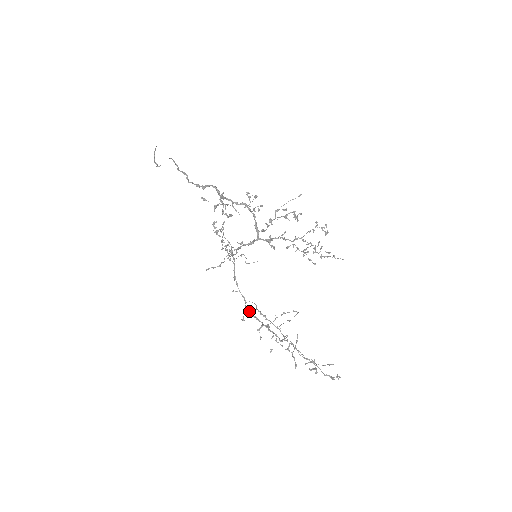
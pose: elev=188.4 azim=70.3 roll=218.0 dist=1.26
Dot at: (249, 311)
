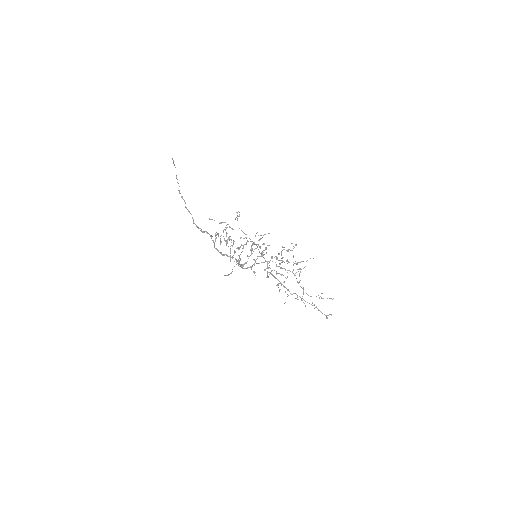
Dot at: occluded
